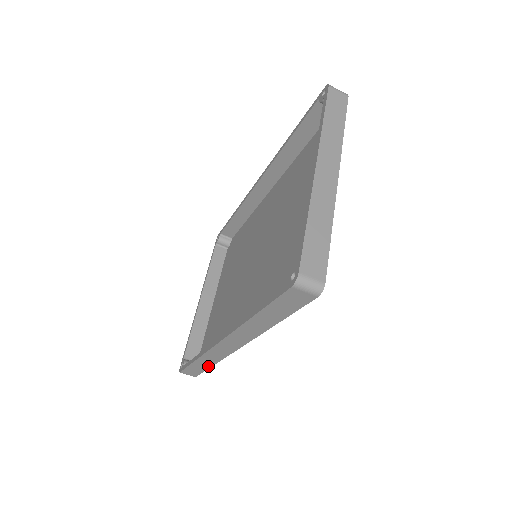
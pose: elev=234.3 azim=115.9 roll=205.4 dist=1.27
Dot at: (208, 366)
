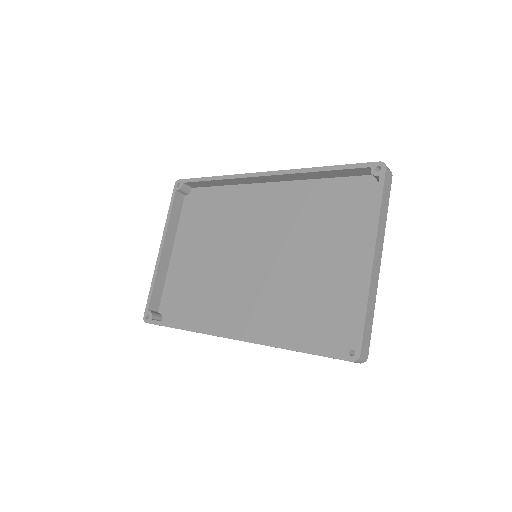
Dot at: occluded
